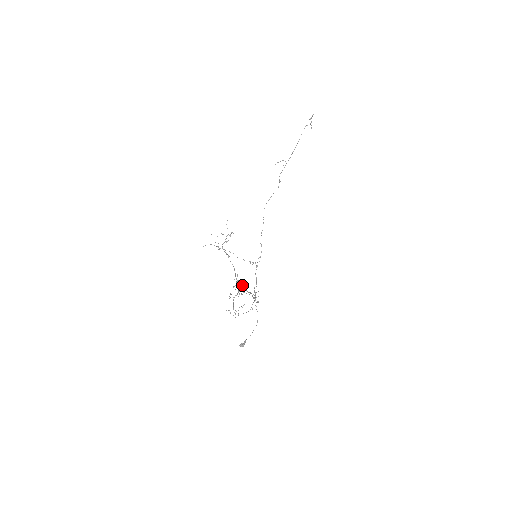
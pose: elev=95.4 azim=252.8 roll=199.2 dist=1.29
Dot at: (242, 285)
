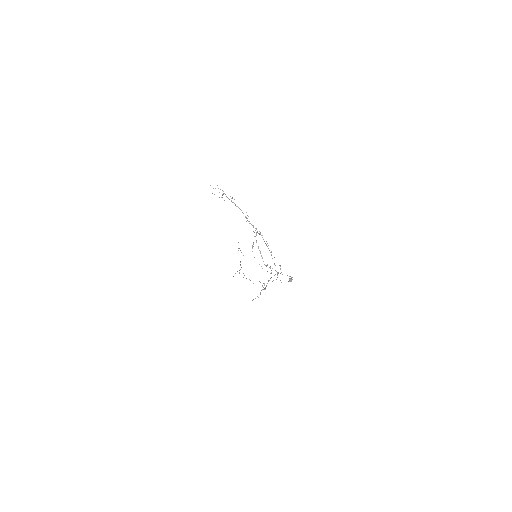
Dot at: occluded
